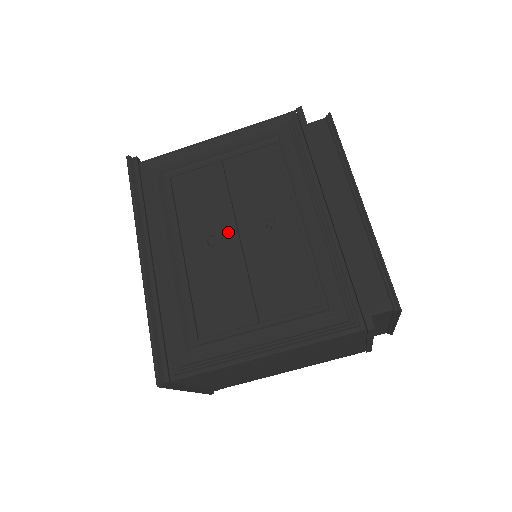
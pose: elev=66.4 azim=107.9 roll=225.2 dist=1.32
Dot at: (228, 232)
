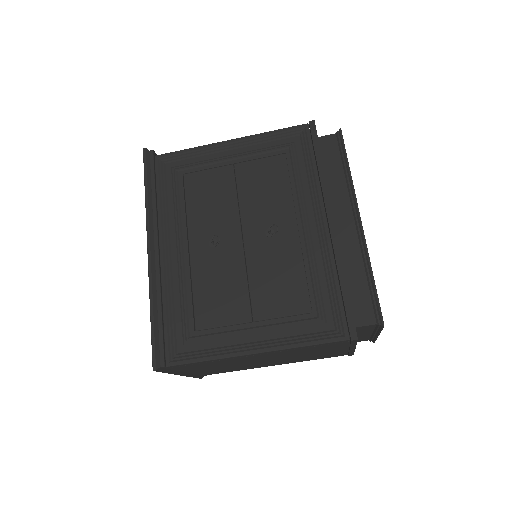
Dot at: (232, 233)
